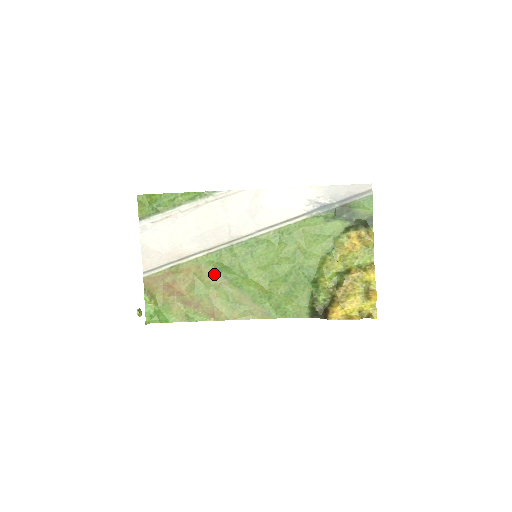
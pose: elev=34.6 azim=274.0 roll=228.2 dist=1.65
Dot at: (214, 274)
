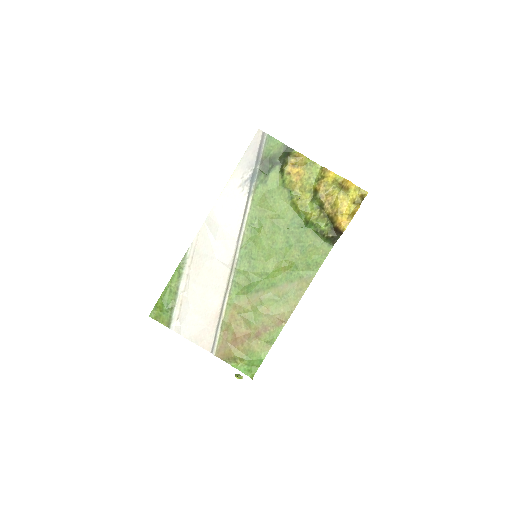
Dot at: (249, 298)
